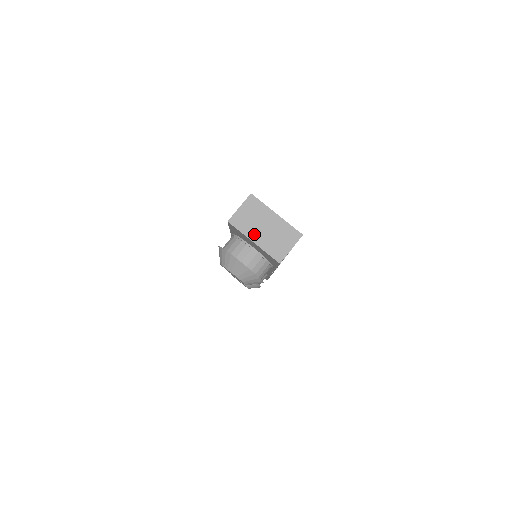
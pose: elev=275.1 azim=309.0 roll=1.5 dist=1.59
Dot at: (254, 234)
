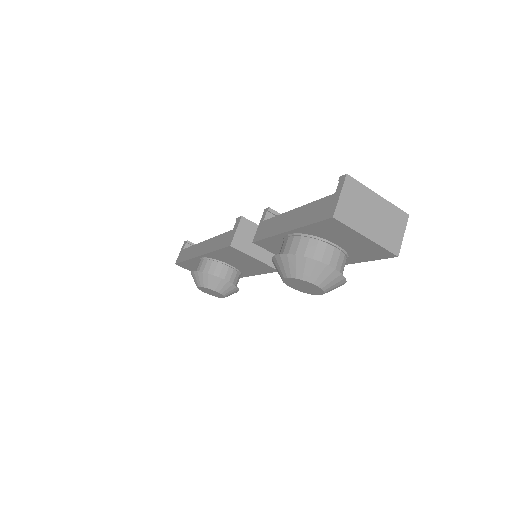
Dot at: (364, 227)
